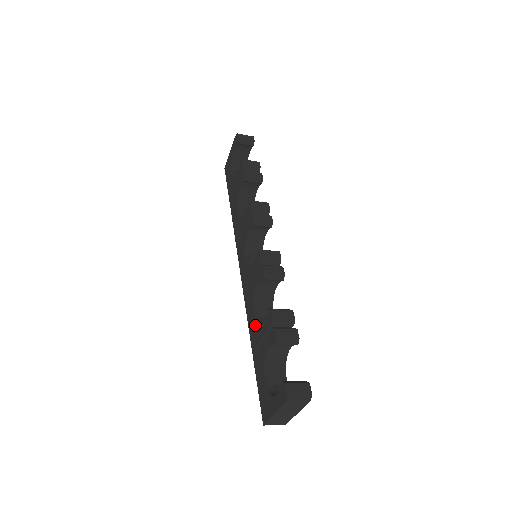
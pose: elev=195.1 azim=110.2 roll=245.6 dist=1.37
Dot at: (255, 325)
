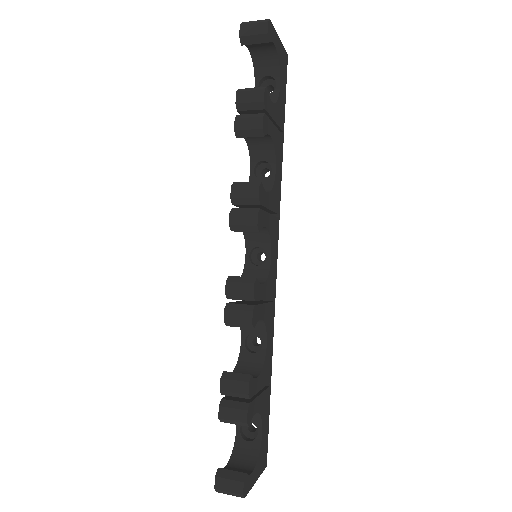
Dot at: (240, 358)
